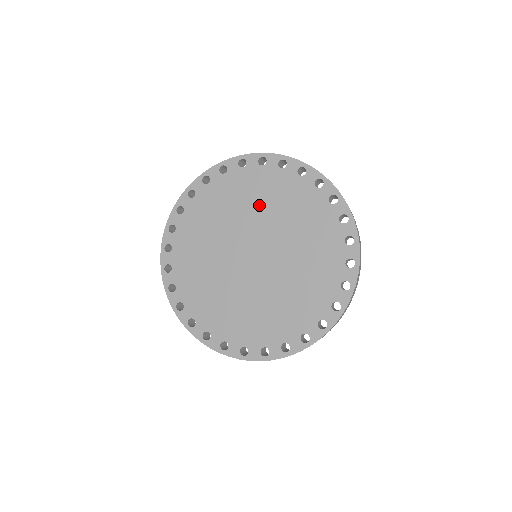
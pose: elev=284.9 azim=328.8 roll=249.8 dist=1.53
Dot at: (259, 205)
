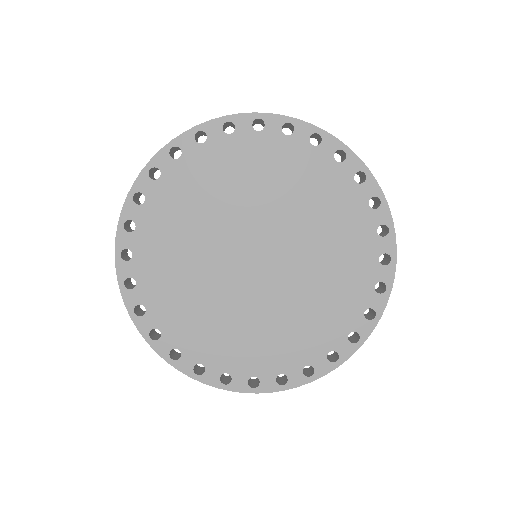
Dot at: (215, 201)
